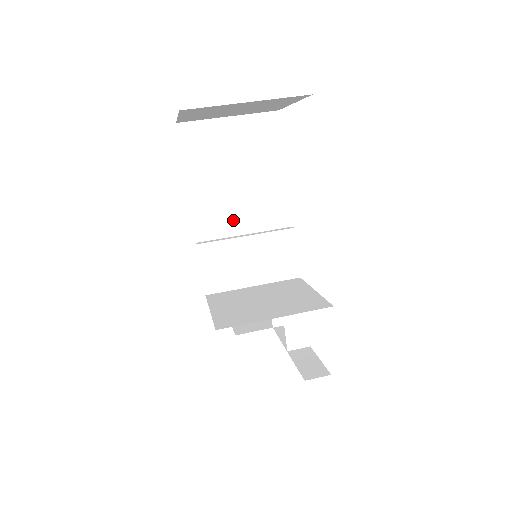
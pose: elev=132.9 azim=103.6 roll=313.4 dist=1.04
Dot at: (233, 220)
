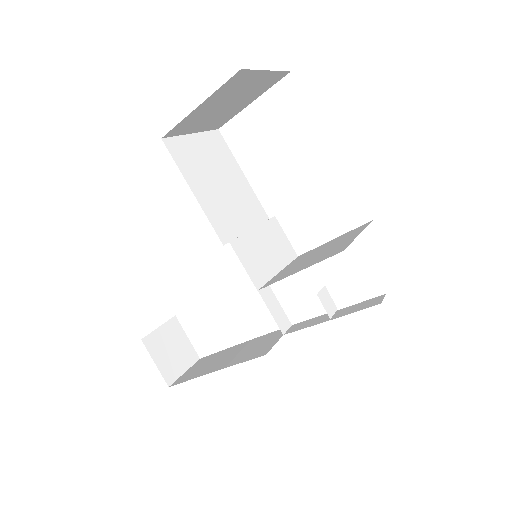
Dot at: (236, 220)
